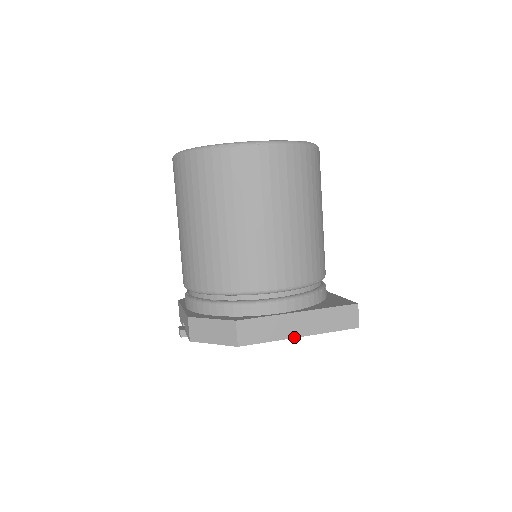
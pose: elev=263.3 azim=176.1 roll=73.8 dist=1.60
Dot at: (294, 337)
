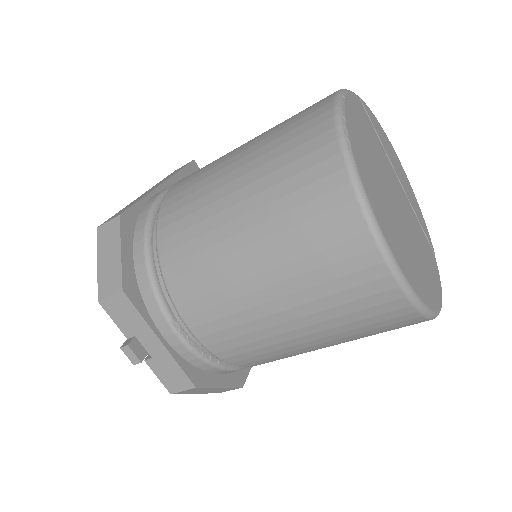
Dot at: occluded
